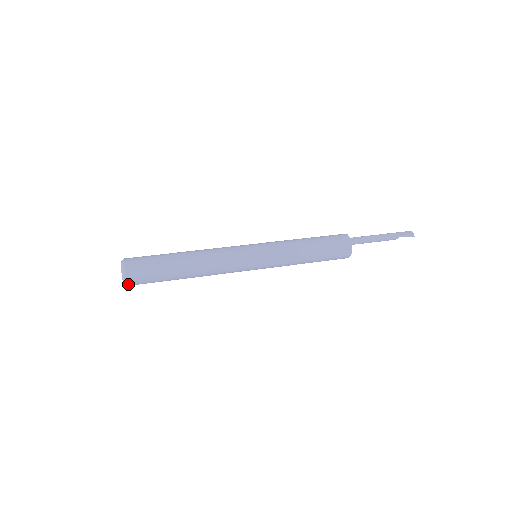
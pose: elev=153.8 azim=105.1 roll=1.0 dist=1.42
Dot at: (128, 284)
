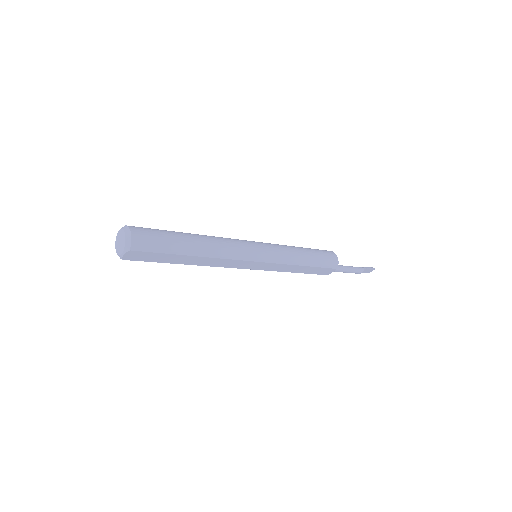
Dot at: (132, 244)
